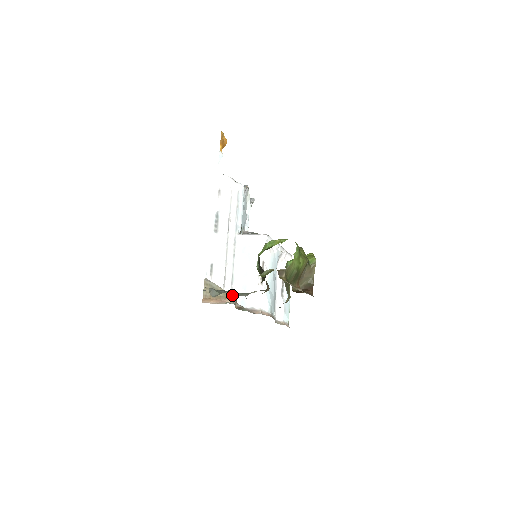
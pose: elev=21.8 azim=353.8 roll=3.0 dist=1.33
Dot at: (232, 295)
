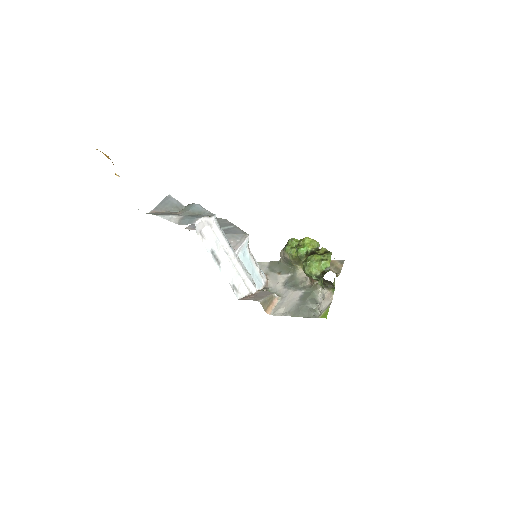
Dot at: (275, 294)
